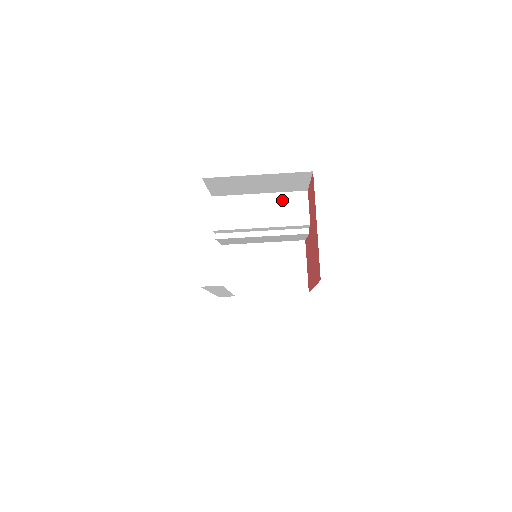
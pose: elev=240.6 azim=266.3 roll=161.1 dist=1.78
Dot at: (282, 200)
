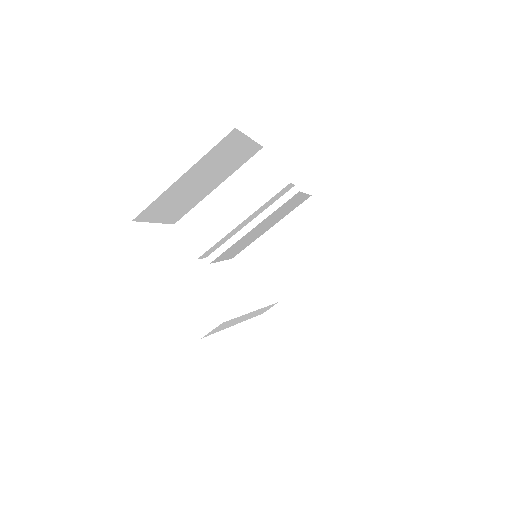
Dot at: (244, 177)
